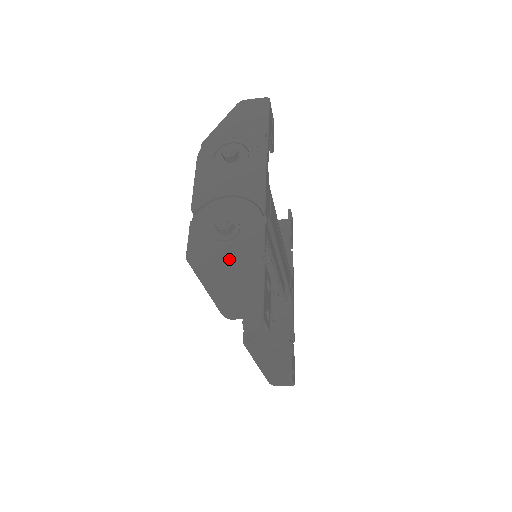
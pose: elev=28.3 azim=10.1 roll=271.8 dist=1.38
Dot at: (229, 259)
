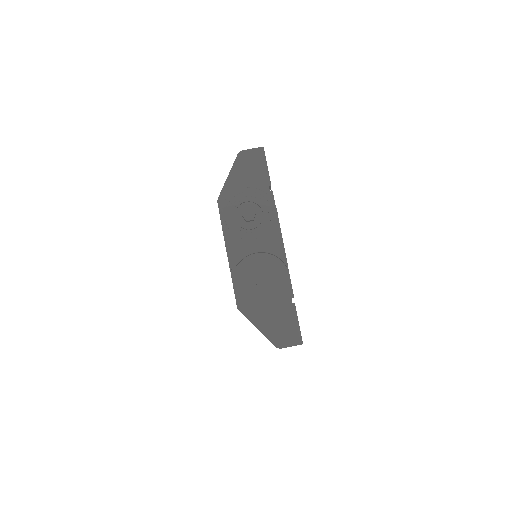
Dot at: (270, 305)
